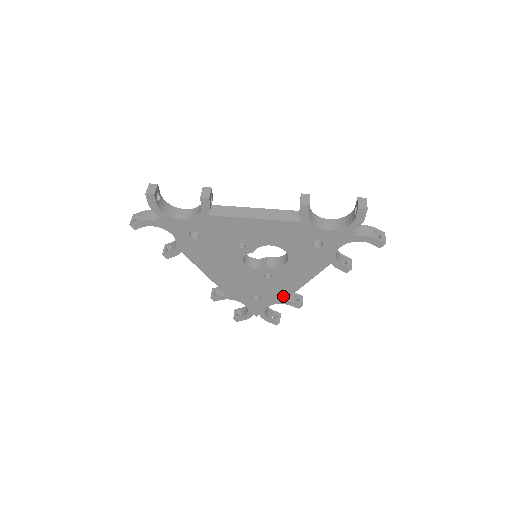
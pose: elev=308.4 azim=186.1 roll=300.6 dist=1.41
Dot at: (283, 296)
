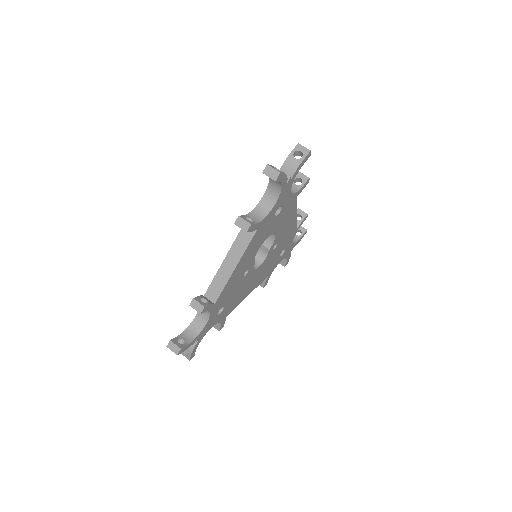
Dot at: (293, 232)
